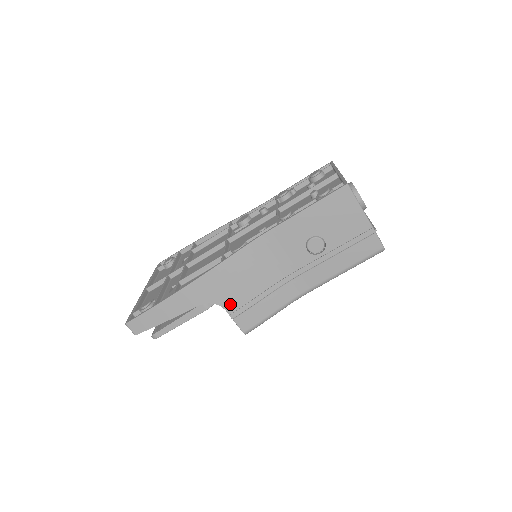
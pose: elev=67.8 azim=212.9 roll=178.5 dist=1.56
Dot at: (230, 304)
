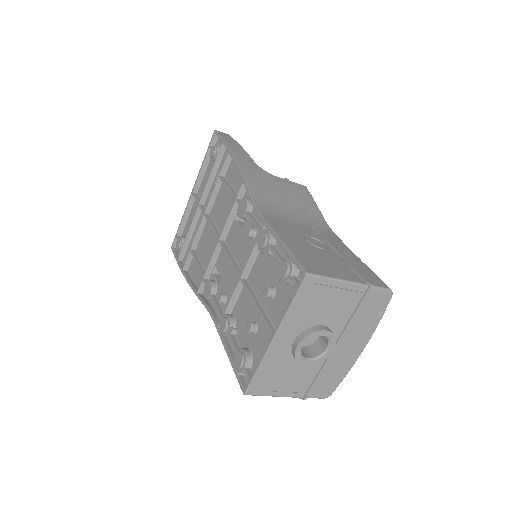
Dot at: occluded
